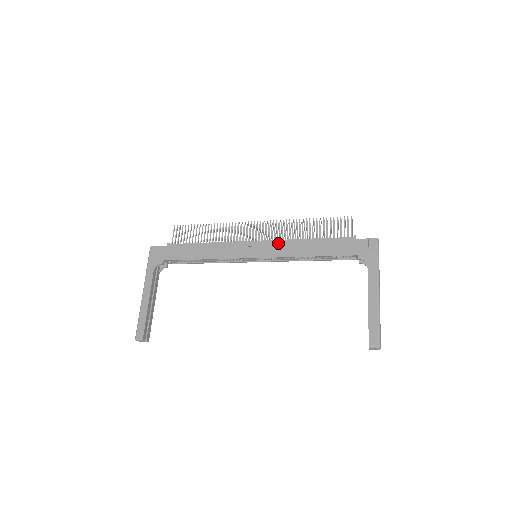
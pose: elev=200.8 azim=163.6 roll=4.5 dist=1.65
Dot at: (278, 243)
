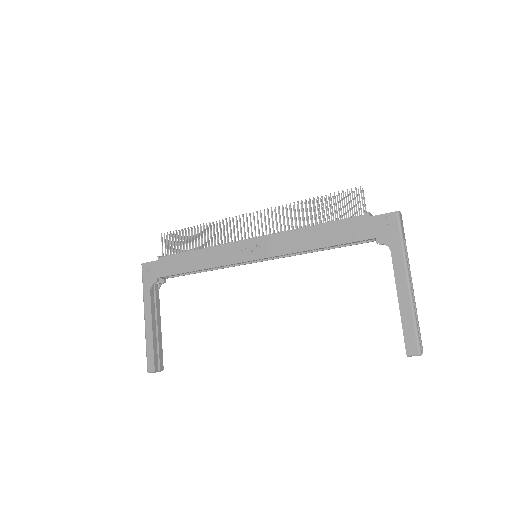
Dot at: (277, 237)
